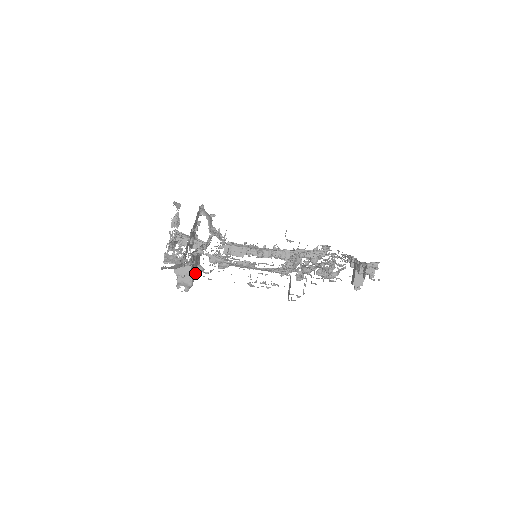
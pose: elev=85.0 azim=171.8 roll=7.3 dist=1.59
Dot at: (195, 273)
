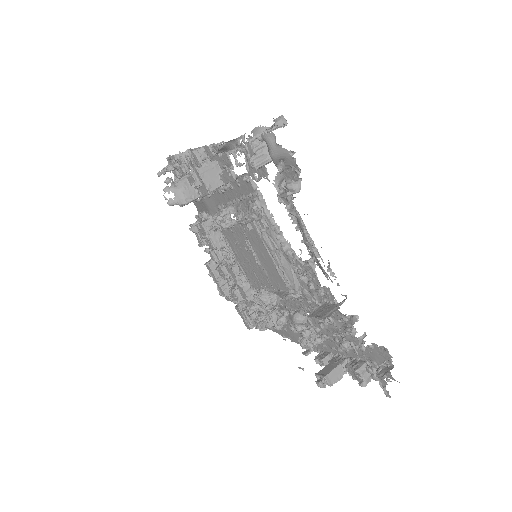
Dot at: occluded
